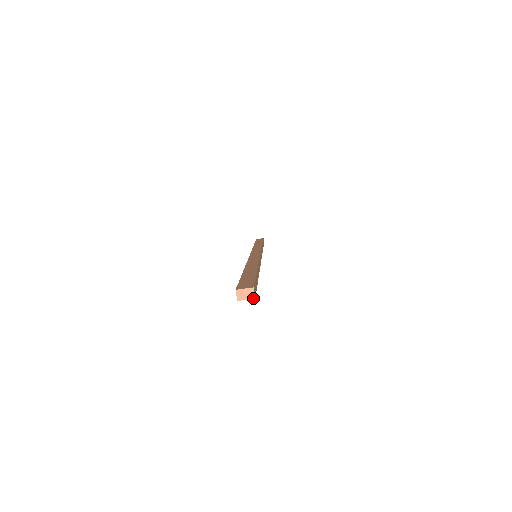
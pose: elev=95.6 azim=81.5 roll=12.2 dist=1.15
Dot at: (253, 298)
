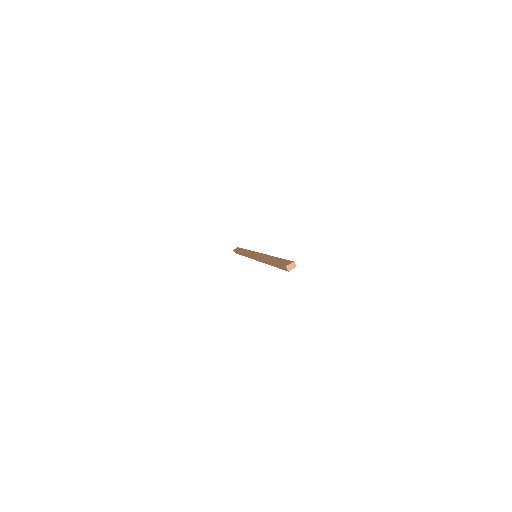
Dot at: occluded
